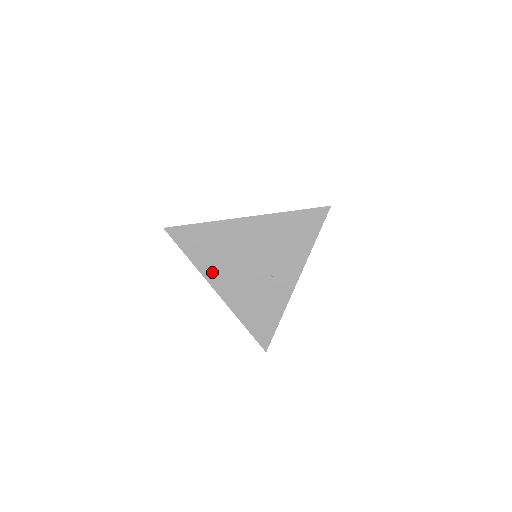
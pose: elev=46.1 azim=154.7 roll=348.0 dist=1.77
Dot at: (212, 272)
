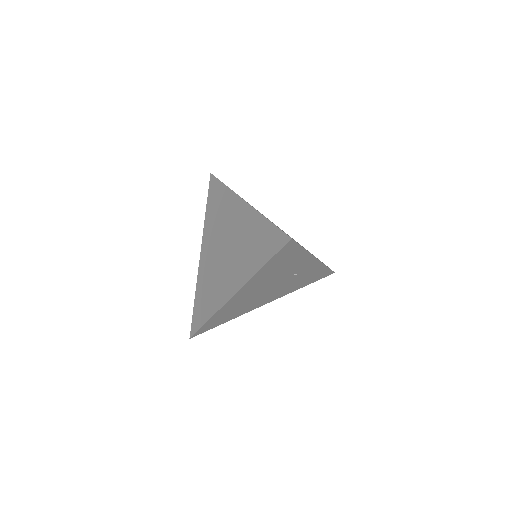
Dot at: (251, 308)
